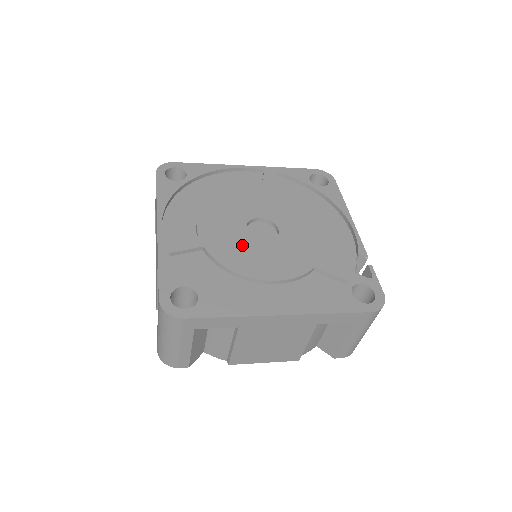
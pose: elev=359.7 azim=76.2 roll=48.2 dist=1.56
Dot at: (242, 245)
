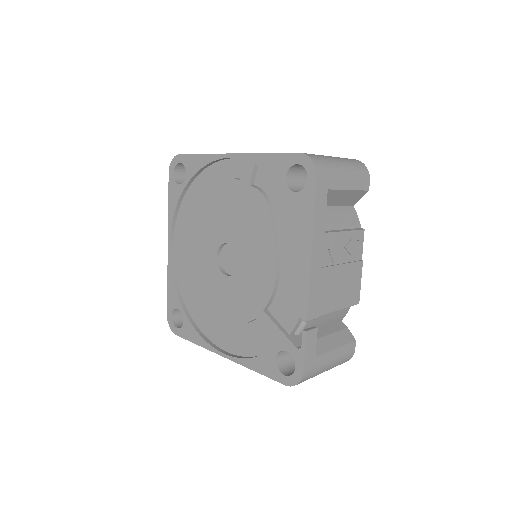
Dot at: (211, 276)
